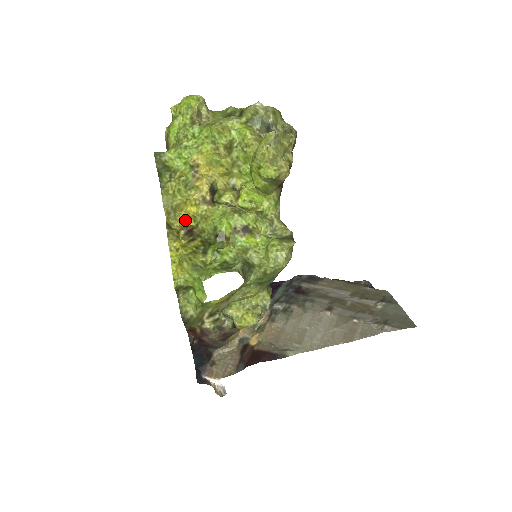
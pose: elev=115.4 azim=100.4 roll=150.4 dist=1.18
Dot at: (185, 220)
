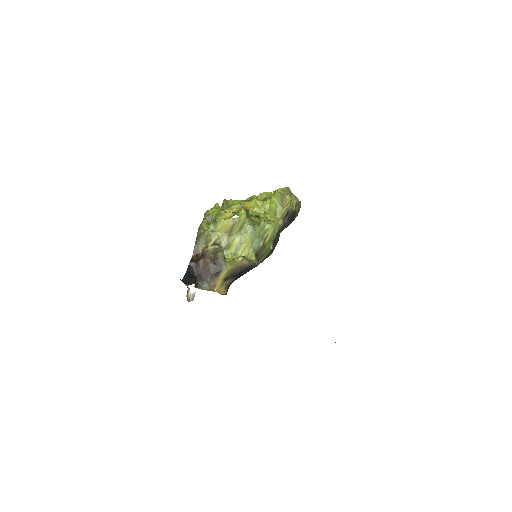
Dot at: occluded
